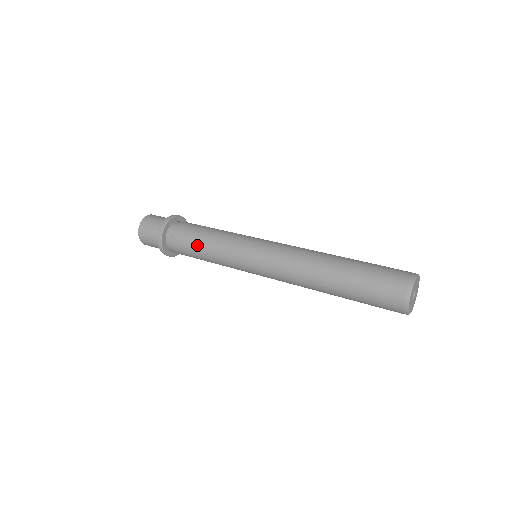
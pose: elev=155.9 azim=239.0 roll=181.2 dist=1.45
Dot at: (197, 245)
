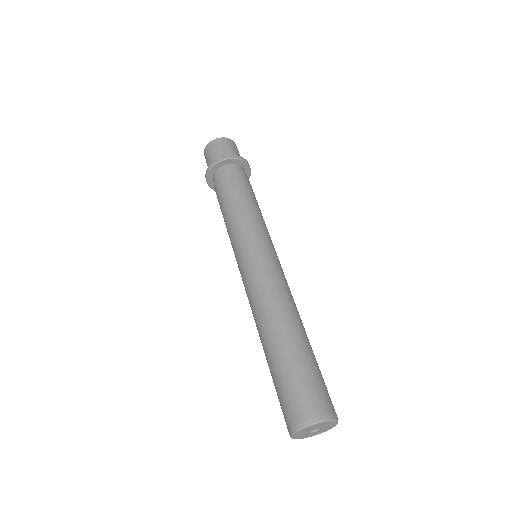
Dot at: occluded
